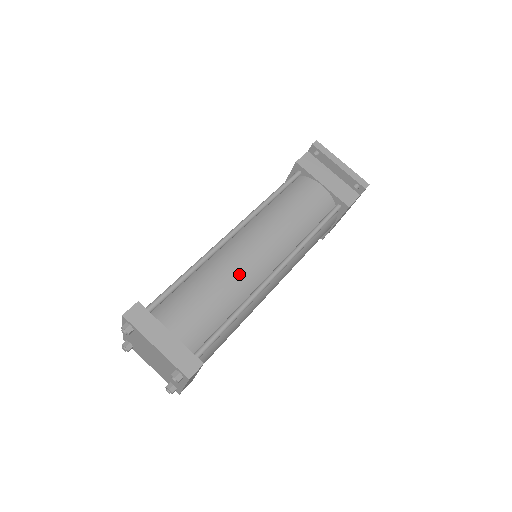
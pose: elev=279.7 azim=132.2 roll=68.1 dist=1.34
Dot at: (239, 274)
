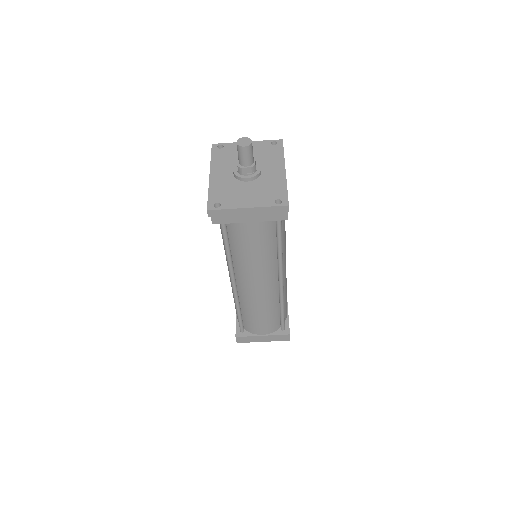
Dot at: (263, 301)
